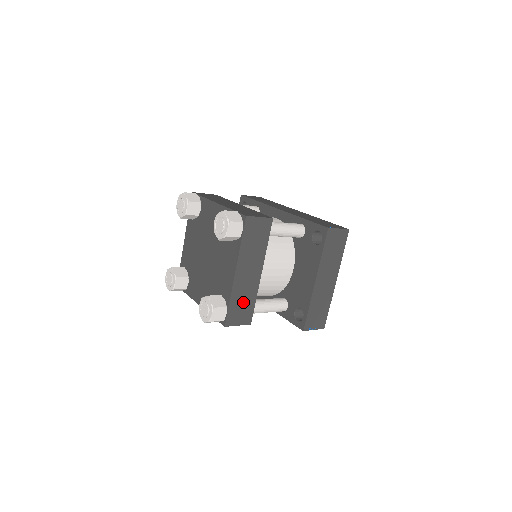
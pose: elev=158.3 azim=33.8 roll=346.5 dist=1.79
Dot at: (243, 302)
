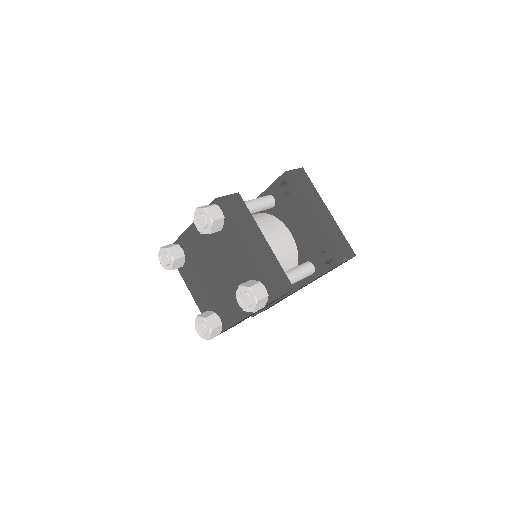
Dot at: (271, 272)
